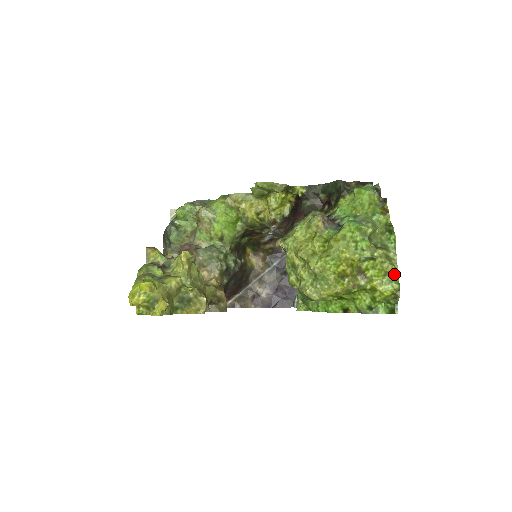
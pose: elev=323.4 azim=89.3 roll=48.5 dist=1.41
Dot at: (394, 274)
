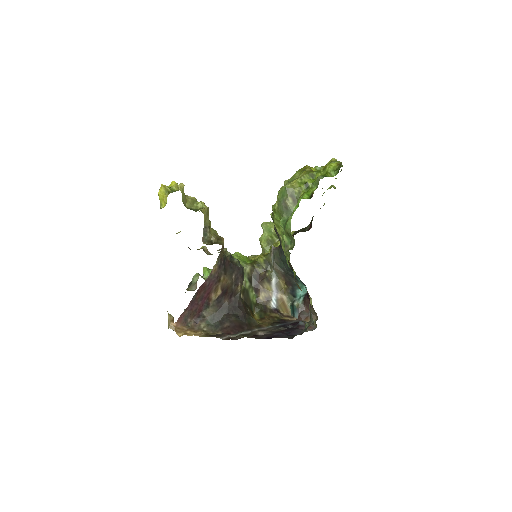
Dot at: occluded
